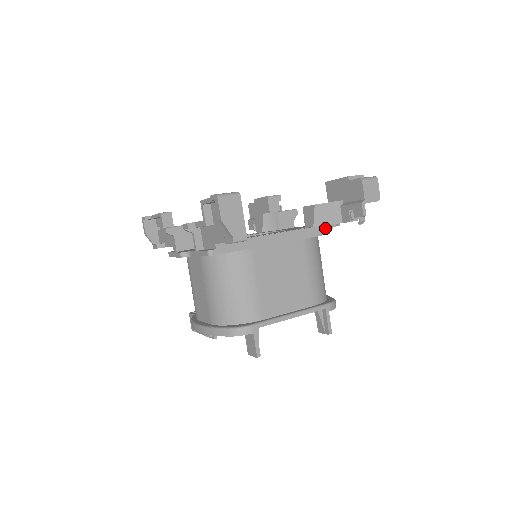
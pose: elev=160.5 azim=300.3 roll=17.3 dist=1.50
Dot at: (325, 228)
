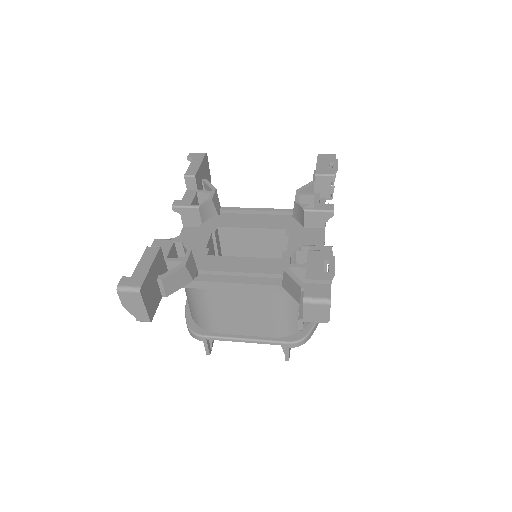
Dot at: occluded
